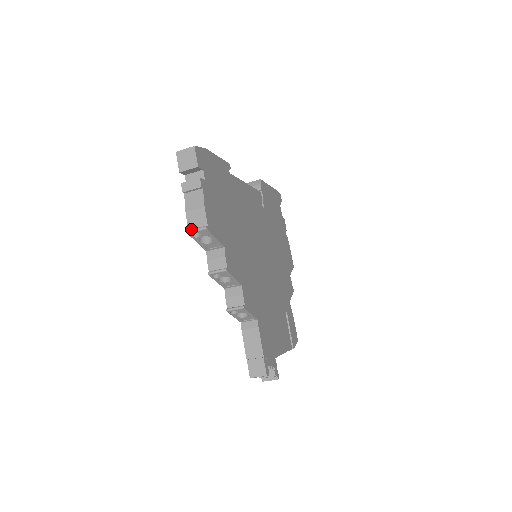
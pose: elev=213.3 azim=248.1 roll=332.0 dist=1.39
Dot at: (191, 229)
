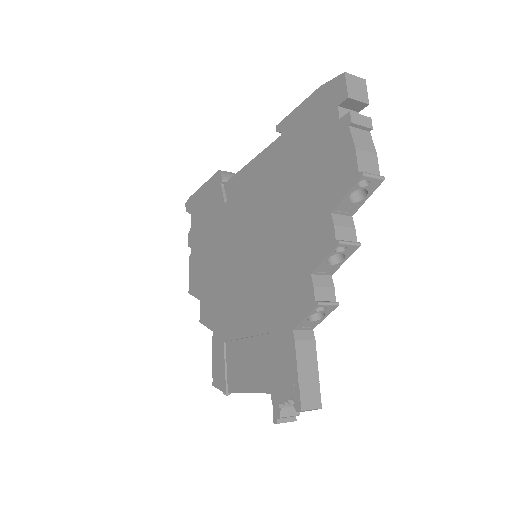
Dot at: (366, 172)
